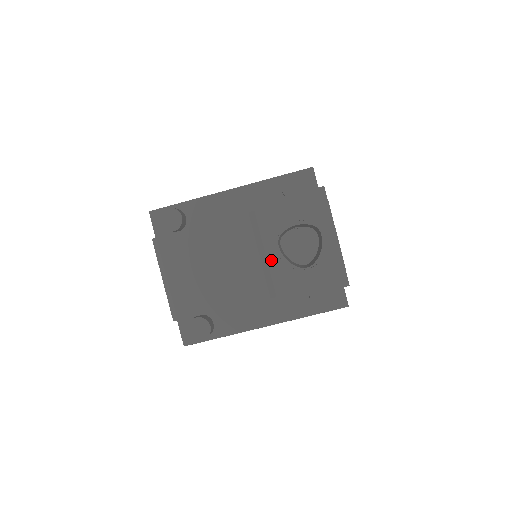
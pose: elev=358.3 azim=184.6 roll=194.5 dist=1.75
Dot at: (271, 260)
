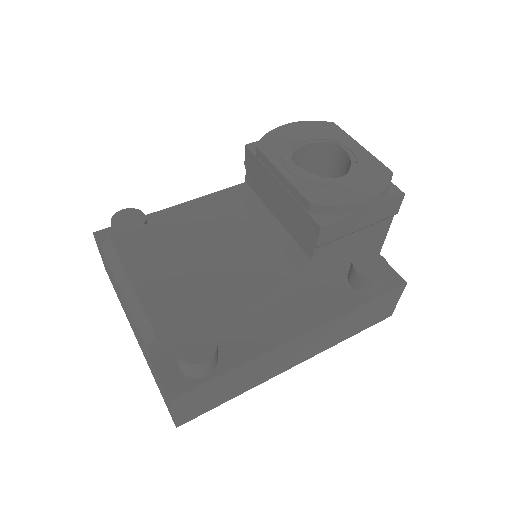
Dot at: (291, 177)
